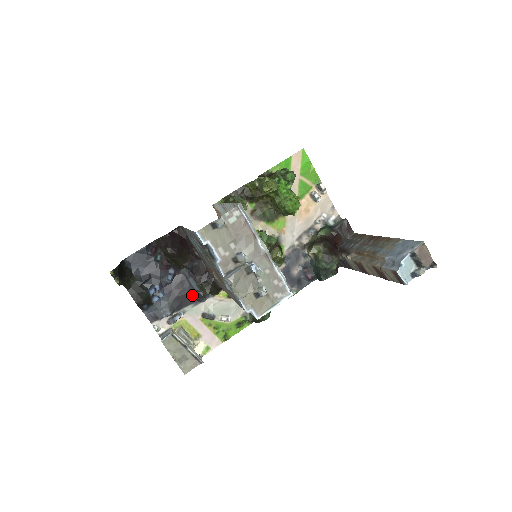
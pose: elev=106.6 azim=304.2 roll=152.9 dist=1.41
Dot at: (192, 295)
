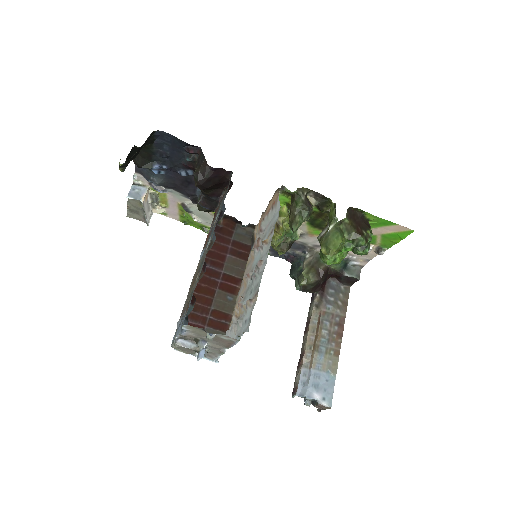
Dot at: (189, 193)
